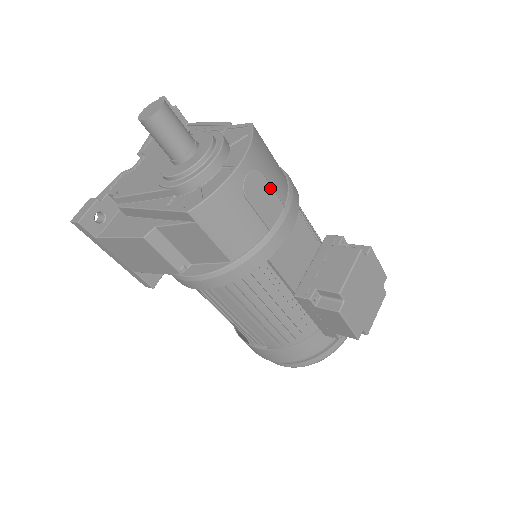
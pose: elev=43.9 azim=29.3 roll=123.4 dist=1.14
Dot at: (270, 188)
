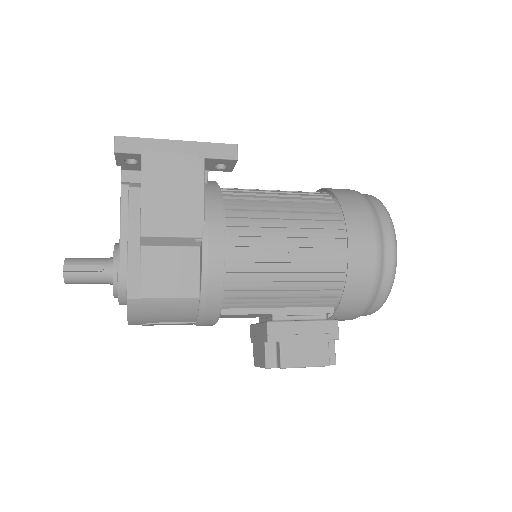
Dot at: occluded
